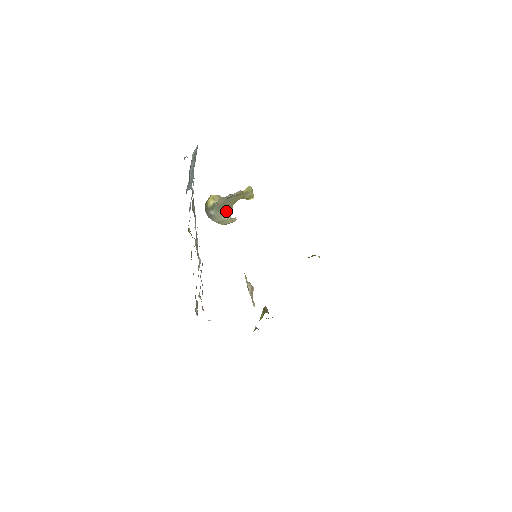
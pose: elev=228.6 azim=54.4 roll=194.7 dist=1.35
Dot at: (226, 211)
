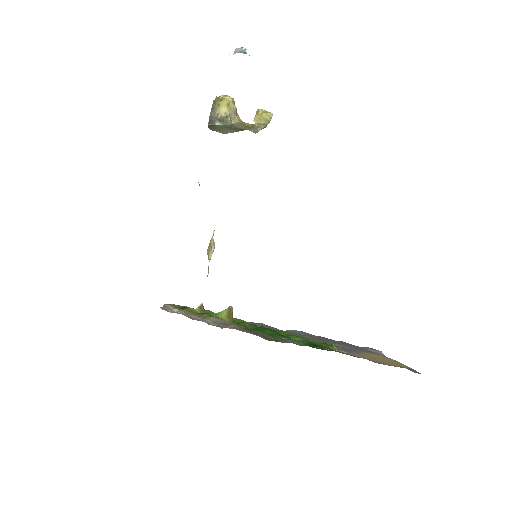
Dot at: (231, 129)
